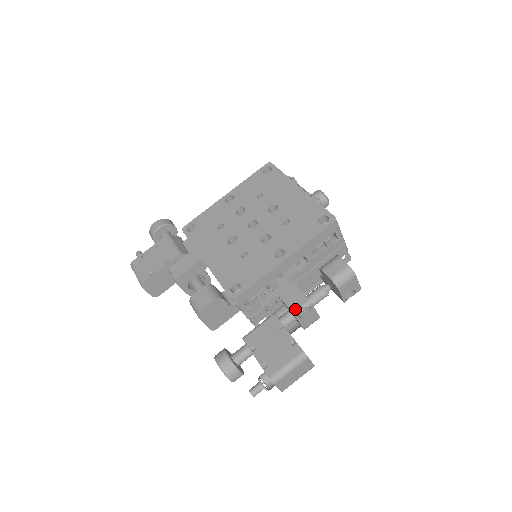
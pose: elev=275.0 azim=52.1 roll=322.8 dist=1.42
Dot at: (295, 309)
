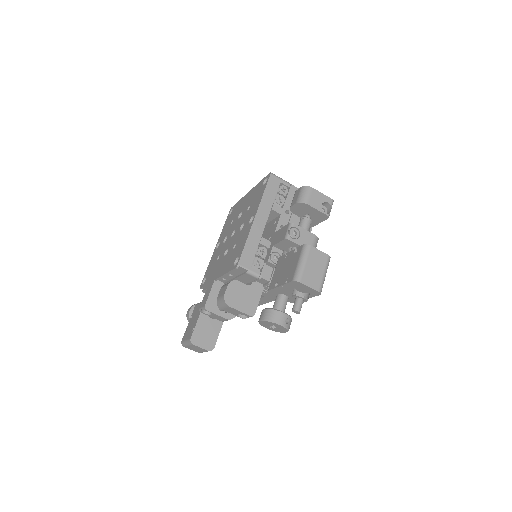
Dot at: (284, 236)
